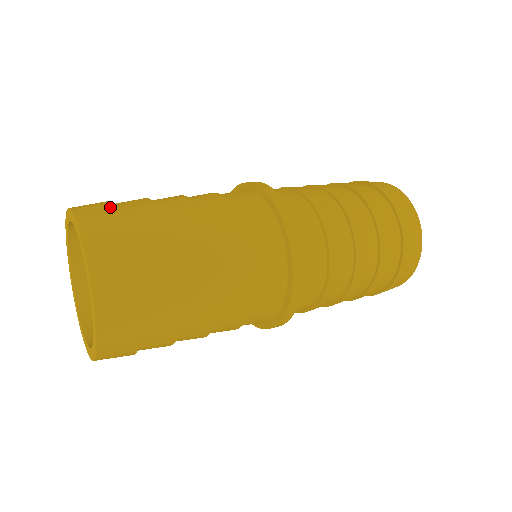
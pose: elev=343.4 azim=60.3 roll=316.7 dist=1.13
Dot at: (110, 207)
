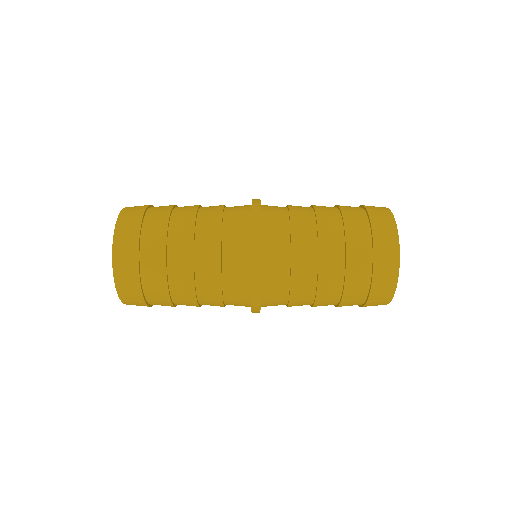
Dot at: (143, 208)
